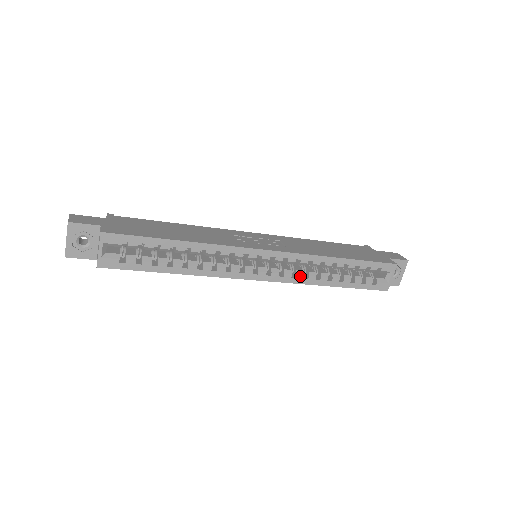
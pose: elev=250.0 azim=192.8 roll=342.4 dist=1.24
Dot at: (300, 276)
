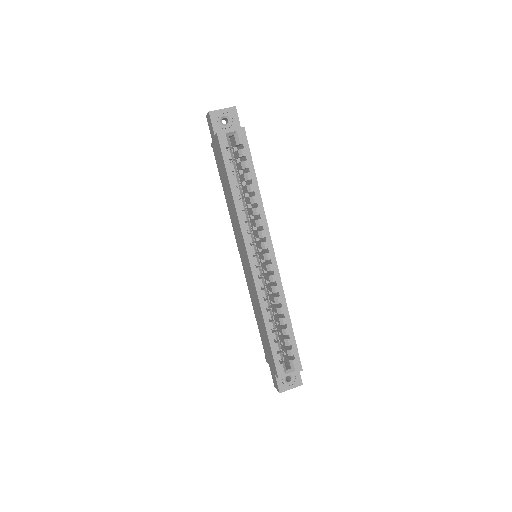
Dot at: (264, 293)
